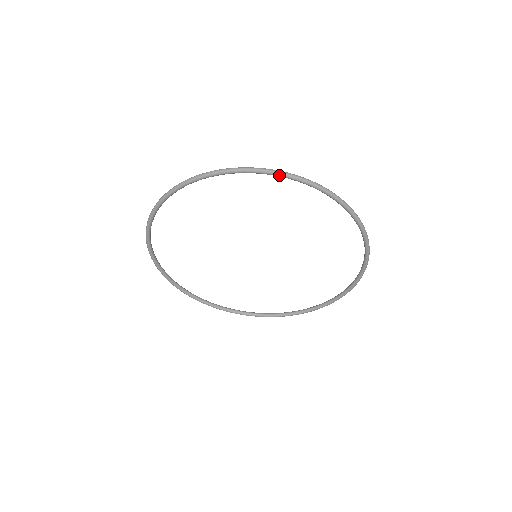
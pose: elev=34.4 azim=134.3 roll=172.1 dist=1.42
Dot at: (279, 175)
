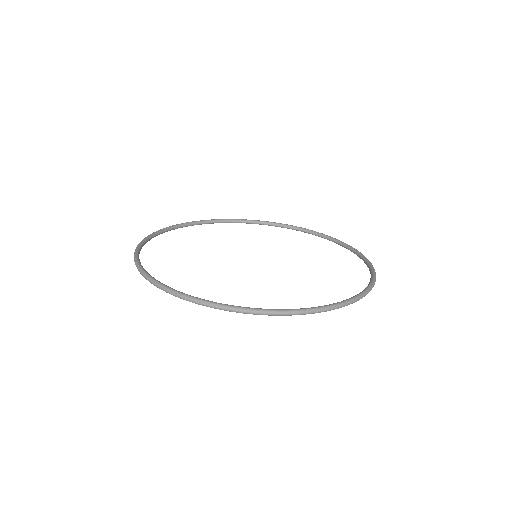
Dot at: occluded
